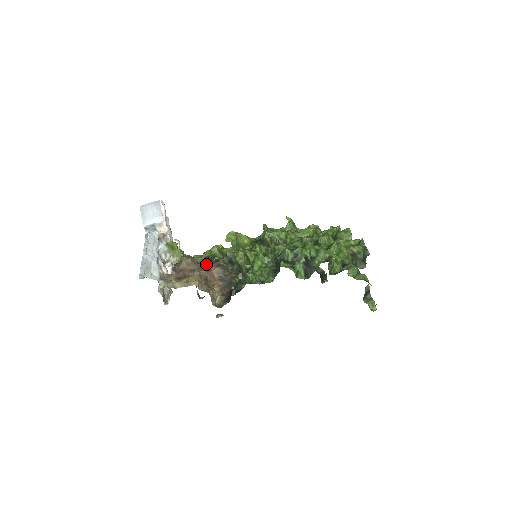
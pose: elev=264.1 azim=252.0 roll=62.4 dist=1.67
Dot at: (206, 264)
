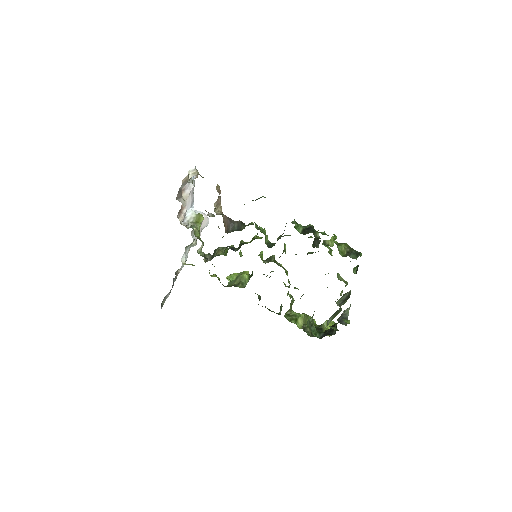
Dot at: occluded
